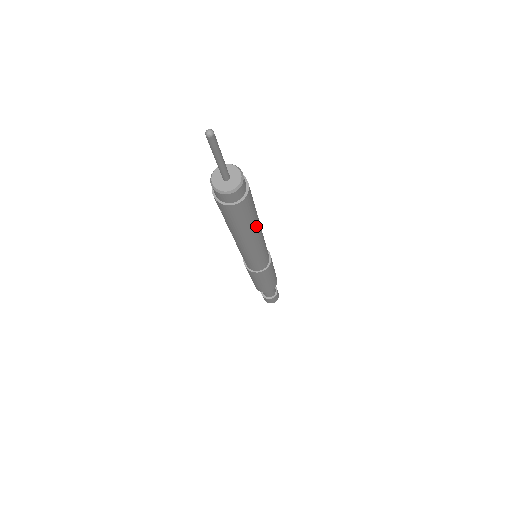
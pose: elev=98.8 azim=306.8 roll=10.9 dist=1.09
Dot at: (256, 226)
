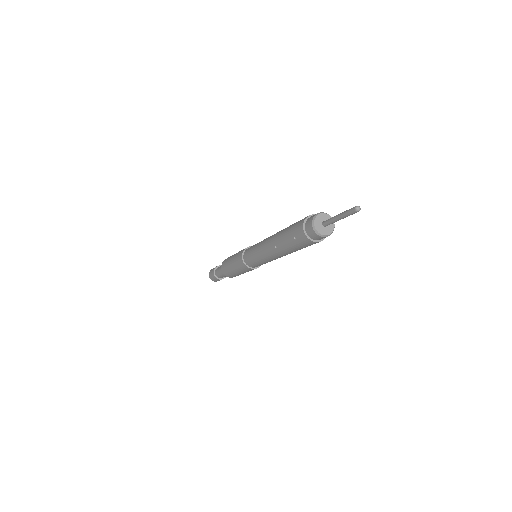
Dot at: occluded
